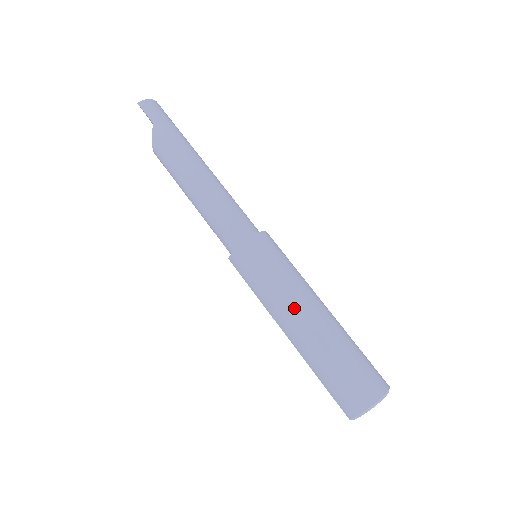
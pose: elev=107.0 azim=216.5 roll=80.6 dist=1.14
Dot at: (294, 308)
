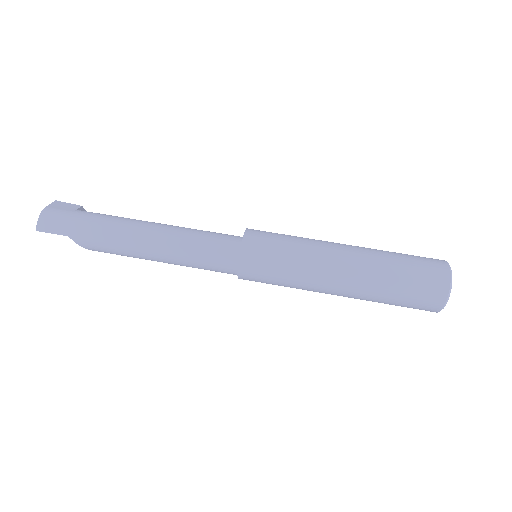
Dot at: (325, 281)
